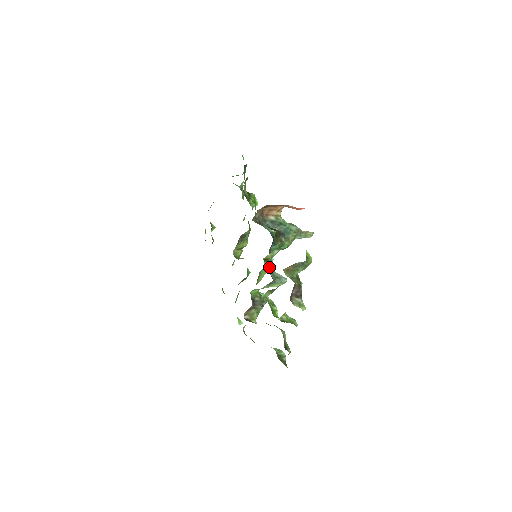
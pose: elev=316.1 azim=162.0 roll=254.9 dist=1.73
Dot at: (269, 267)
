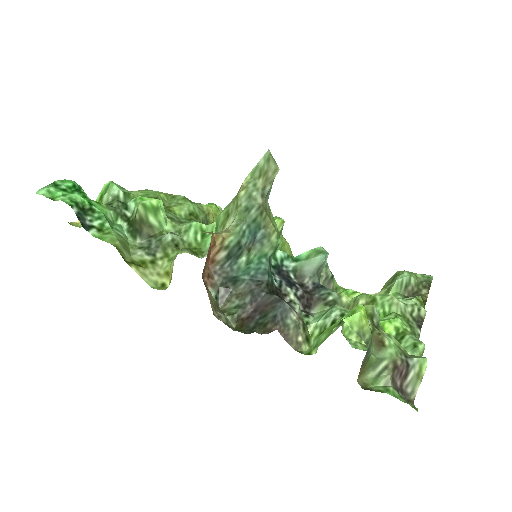
Dot at: (304, 300)
